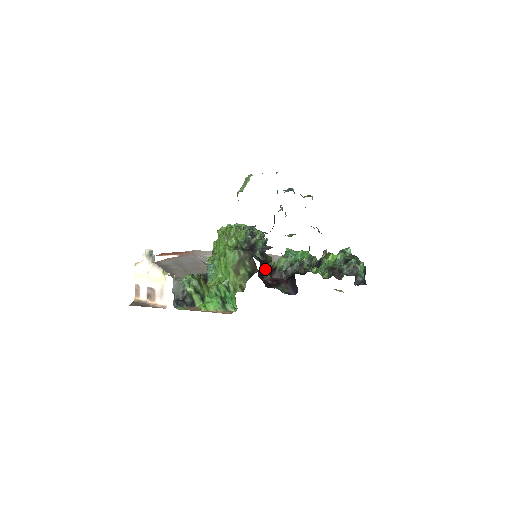
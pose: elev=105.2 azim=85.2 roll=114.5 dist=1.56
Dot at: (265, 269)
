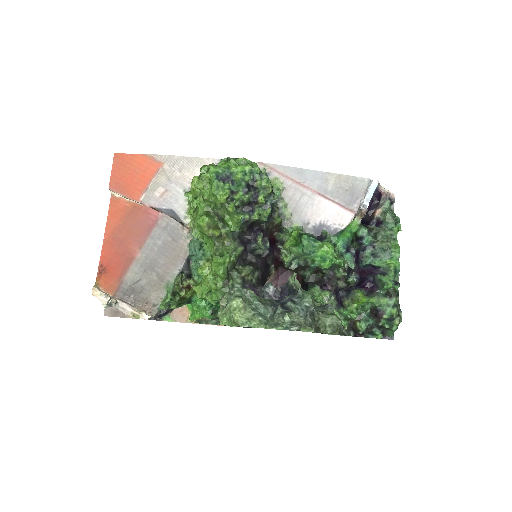
Dot at: (268, 270)
